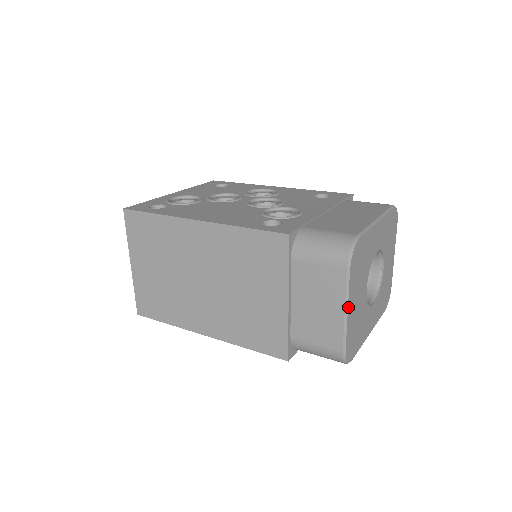
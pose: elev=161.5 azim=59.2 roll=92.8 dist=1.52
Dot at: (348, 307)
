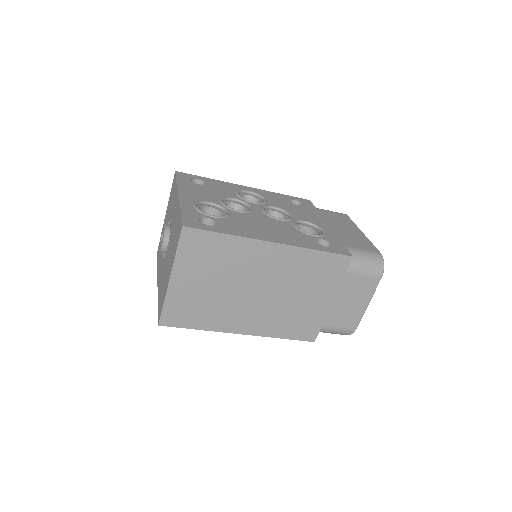
Dot at: (369, 301)
